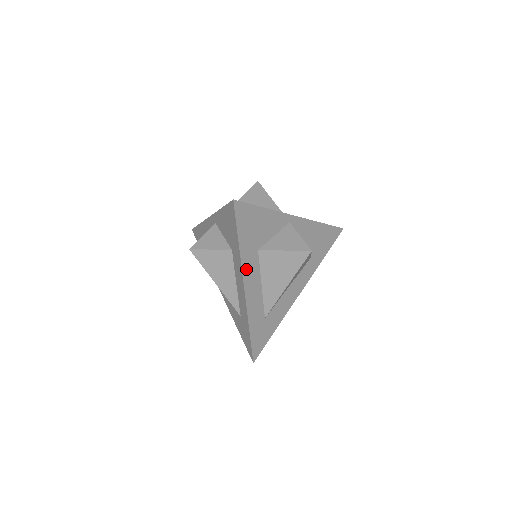
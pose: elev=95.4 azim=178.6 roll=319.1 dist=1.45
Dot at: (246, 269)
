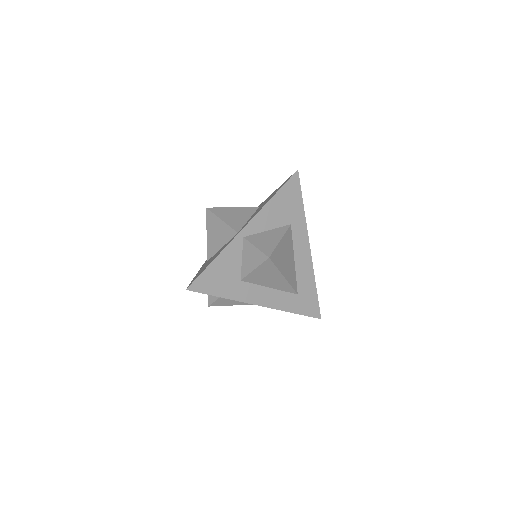
Dot at: (246, 298)
